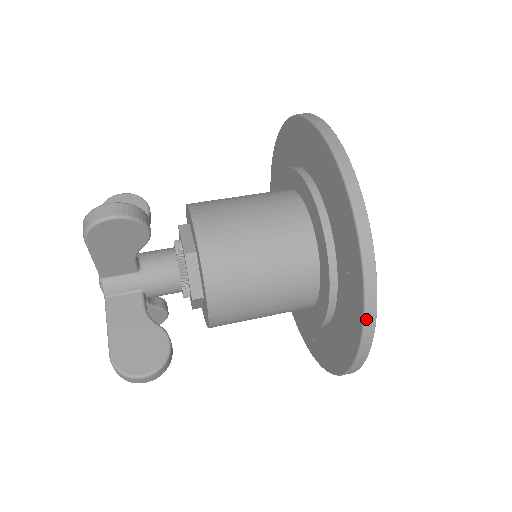
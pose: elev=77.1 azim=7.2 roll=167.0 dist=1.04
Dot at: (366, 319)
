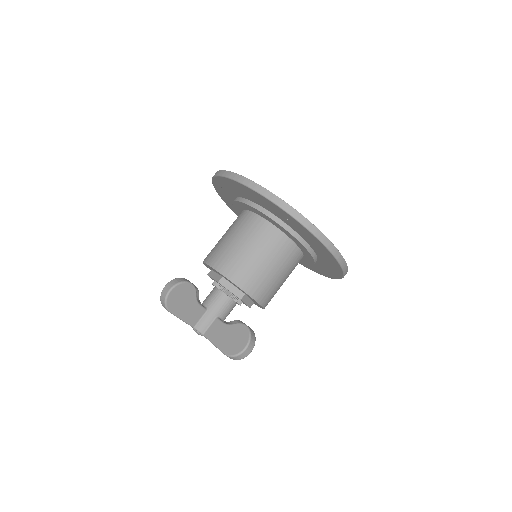
Dot at: (310, 230)
